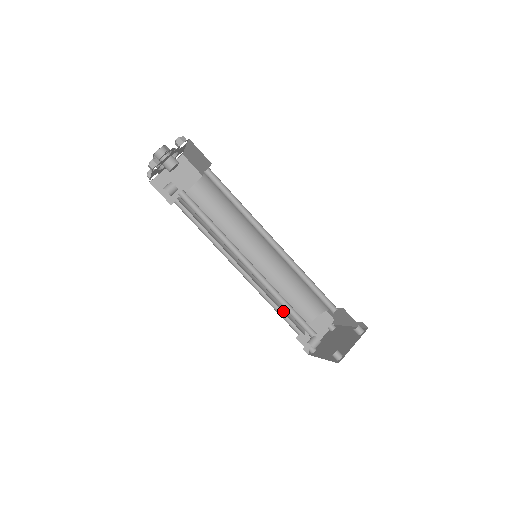
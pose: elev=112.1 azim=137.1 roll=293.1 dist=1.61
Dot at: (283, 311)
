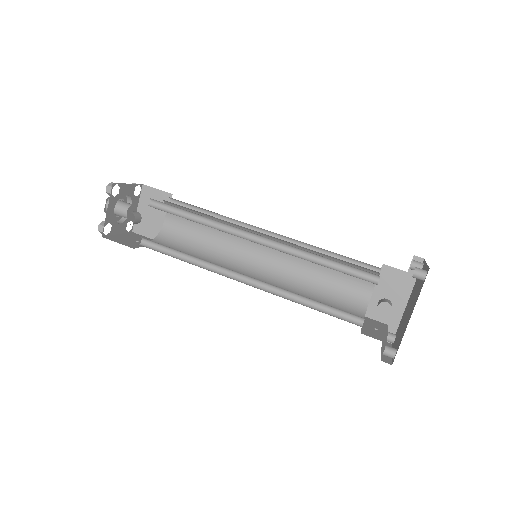
Dot at: occluded
